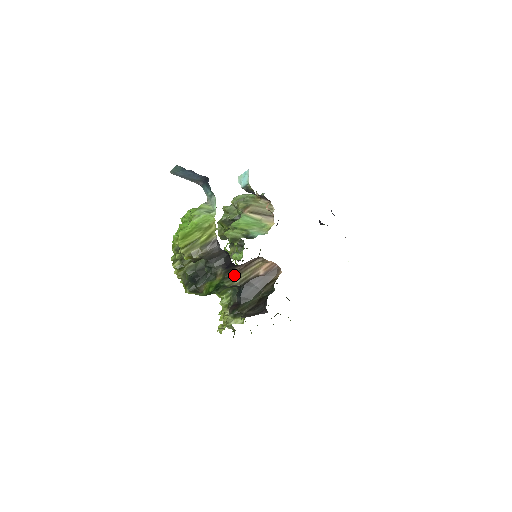
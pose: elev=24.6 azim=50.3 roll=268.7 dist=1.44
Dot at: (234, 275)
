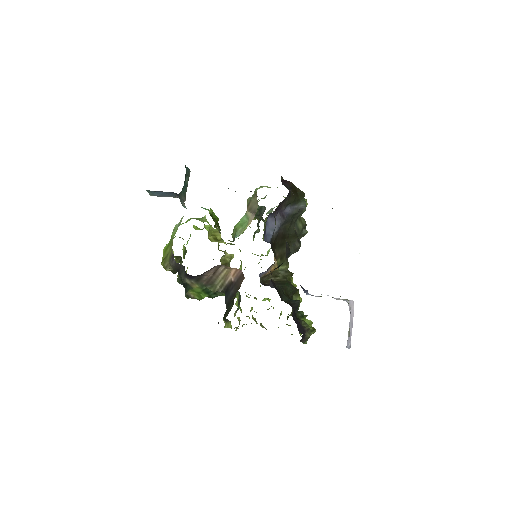
Dot at: (210, 282)
